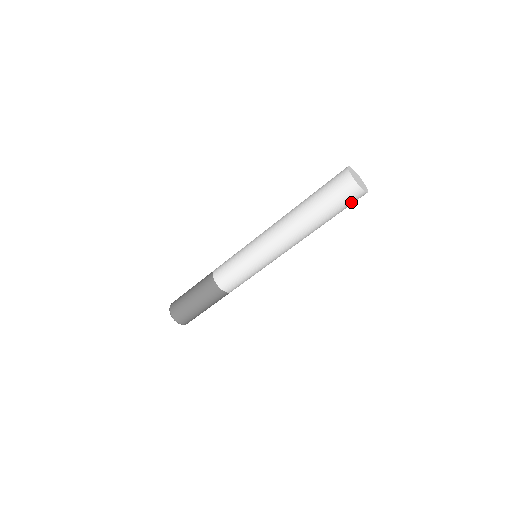
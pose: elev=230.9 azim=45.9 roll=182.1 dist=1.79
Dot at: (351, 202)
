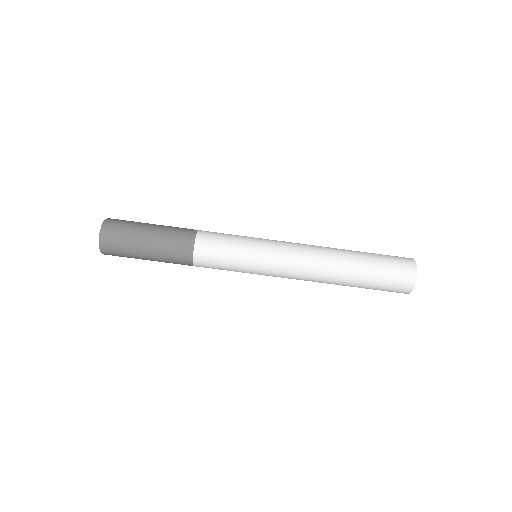
Dot at: (397, 271)
